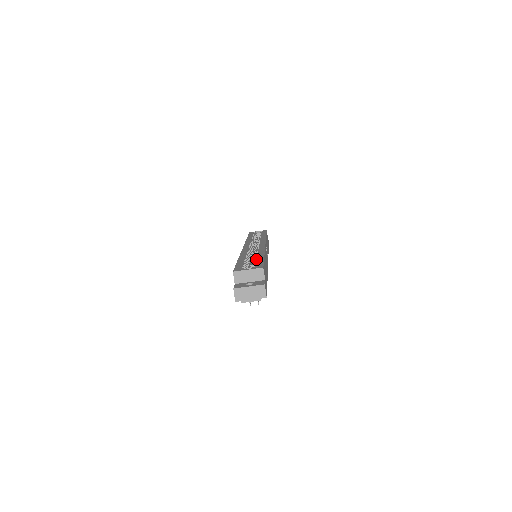
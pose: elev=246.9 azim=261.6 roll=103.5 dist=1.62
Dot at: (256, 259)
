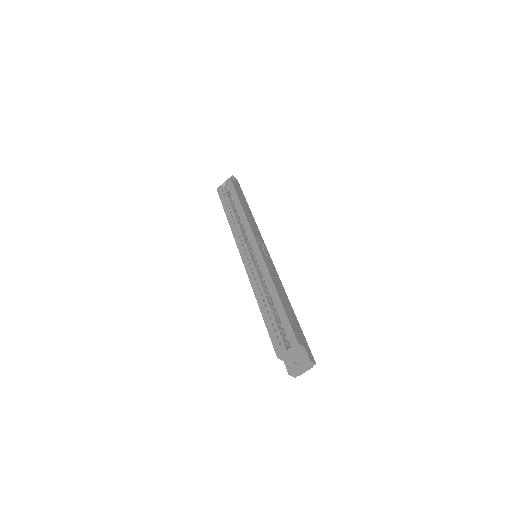
Dot at: (277, 310)
